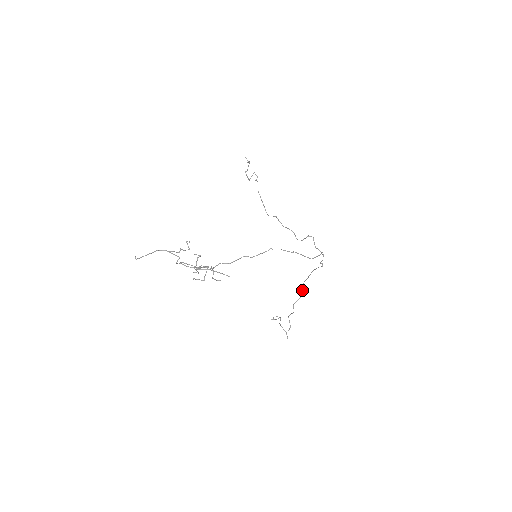
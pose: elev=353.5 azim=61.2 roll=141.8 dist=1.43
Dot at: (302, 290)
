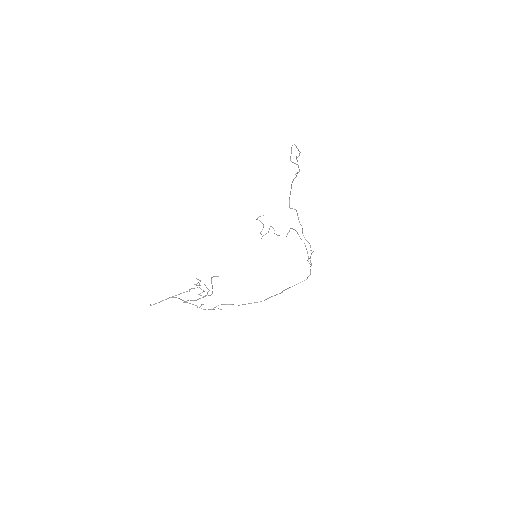
Dot at: occluded
